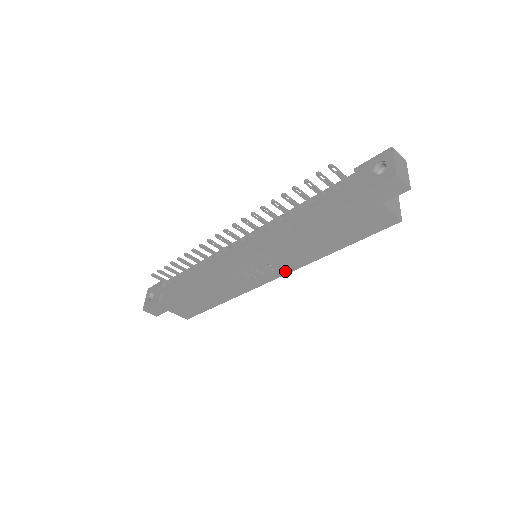
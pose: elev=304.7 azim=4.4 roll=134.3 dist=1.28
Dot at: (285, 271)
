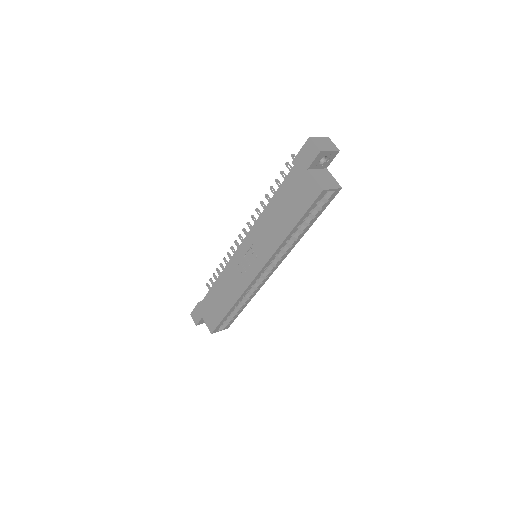
Dot at: (263, 262)
